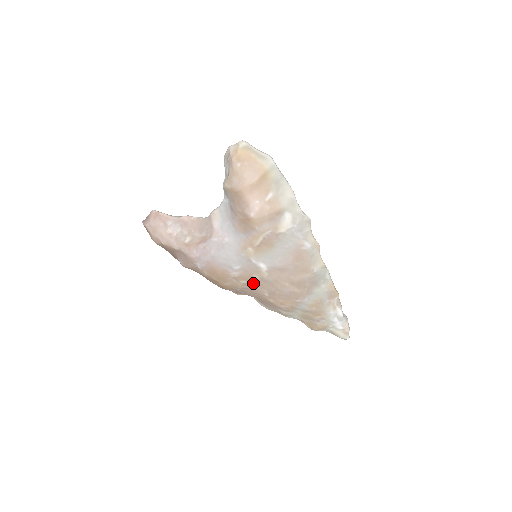
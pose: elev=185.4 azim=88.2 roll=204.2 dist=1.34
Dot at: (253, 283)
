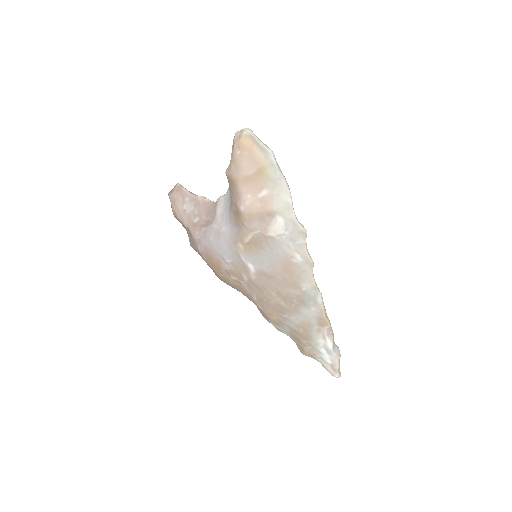
Dot at: (242, 282)
